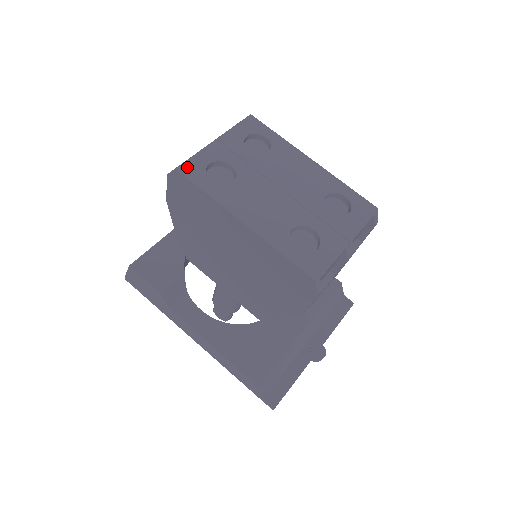
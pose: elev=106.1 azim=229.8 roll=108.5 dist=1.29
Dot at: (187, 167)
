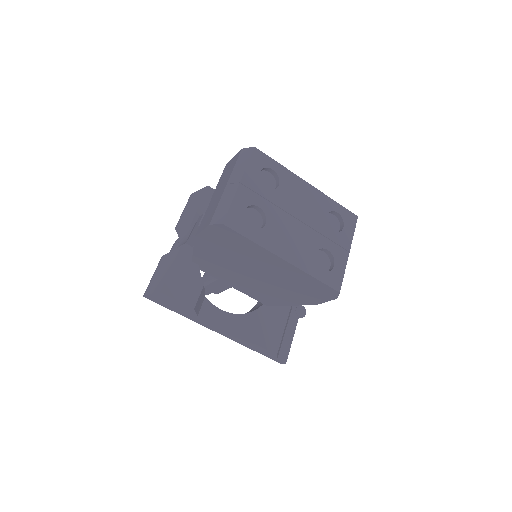
Dot at: (230, 219)
